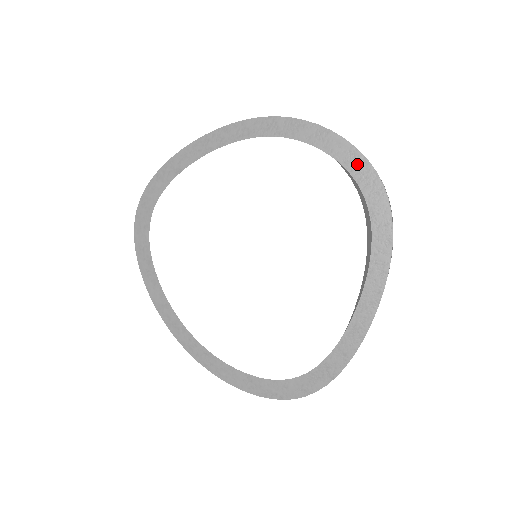
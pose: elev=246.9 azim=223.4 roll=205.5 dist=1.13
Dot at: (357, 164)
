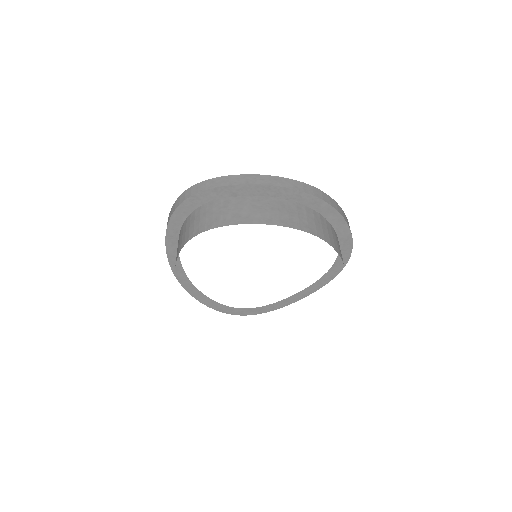
Dot at: (346, 244)
